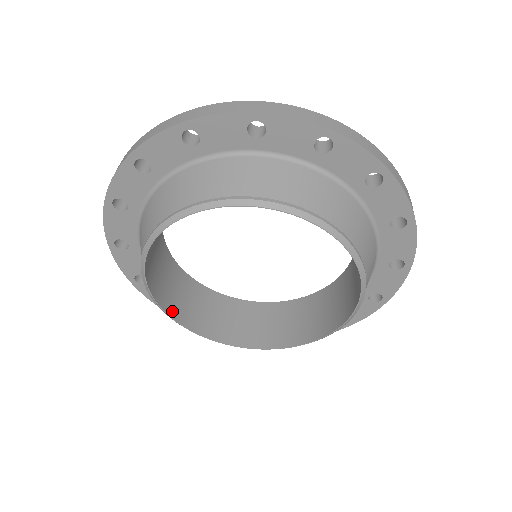
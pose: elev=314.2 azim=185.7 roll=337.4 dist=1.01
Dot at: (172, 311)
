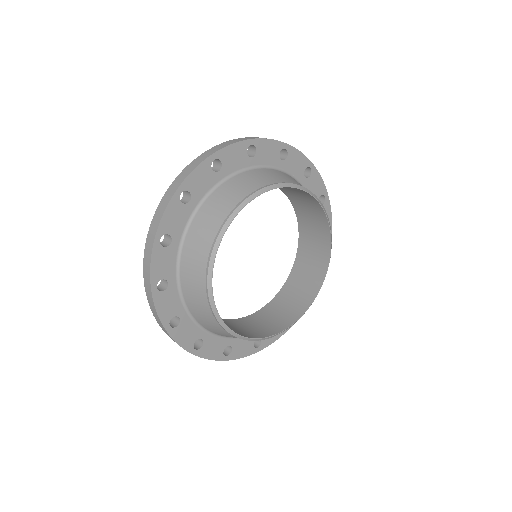
Dot at: occluded
